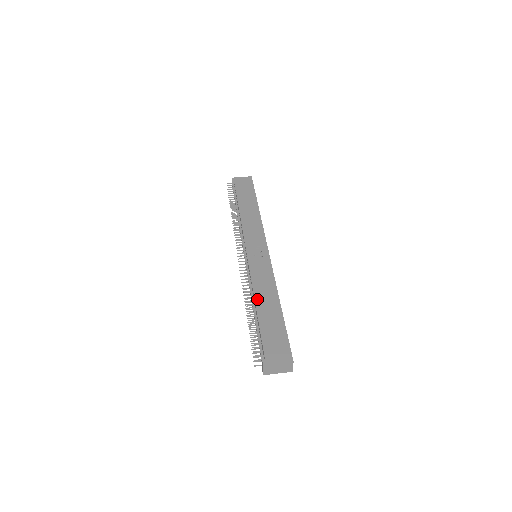
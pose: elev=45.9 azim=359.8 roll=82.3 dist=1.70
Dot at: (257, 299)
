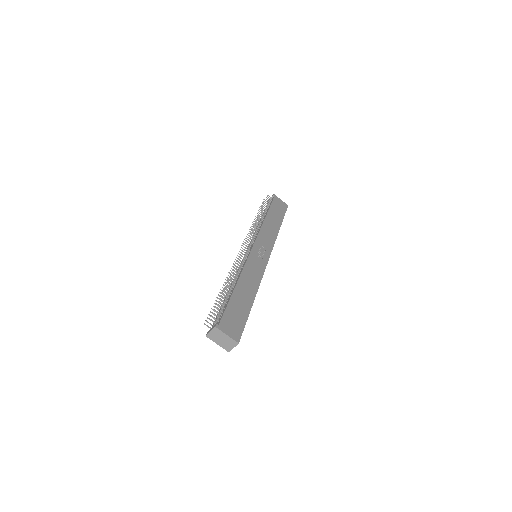
Dot at: (240, 281)
